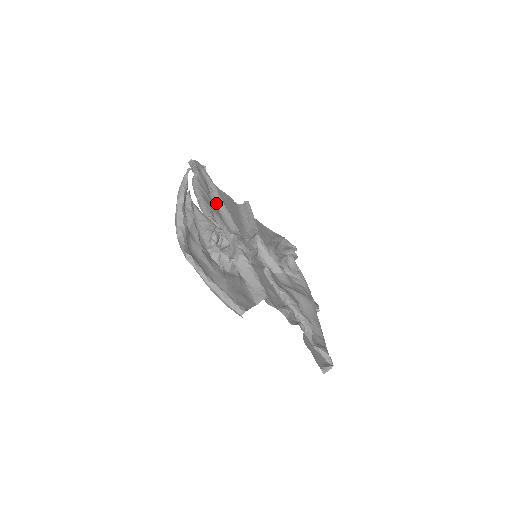
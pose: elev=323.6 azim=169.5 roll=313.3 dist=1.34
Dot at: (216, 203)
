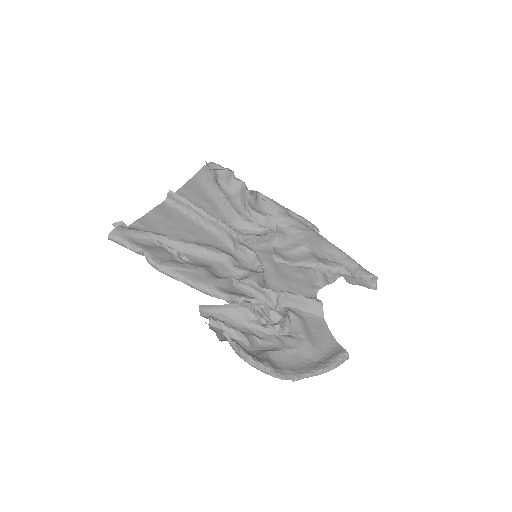
Dot at: (181, 251)
